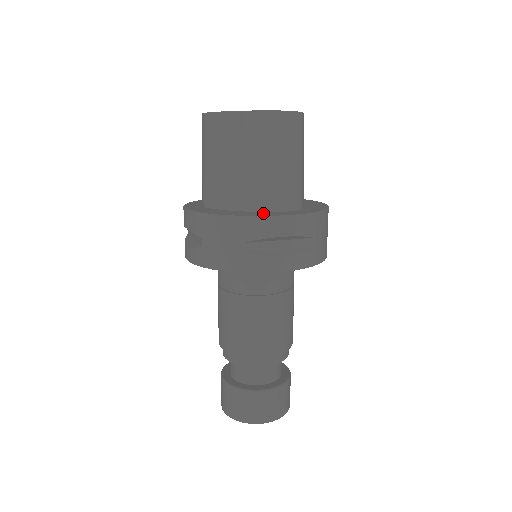
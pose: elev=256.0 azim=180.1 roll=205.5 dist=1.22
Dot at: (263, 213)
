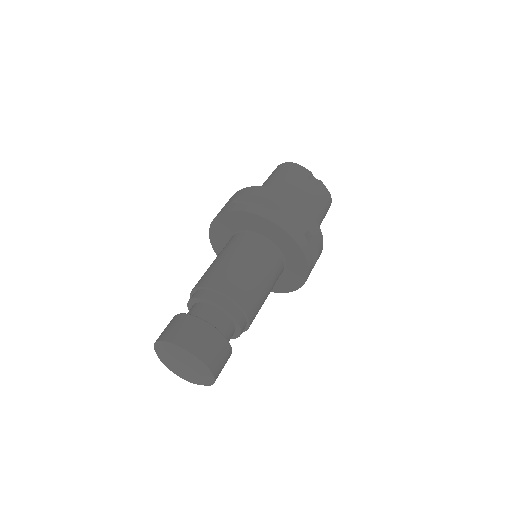
Dot at: occluded
